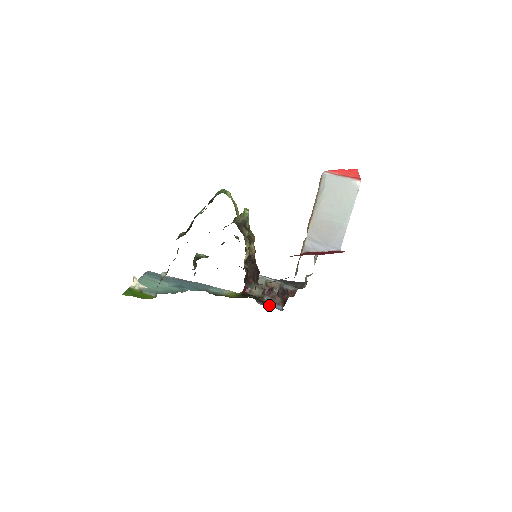
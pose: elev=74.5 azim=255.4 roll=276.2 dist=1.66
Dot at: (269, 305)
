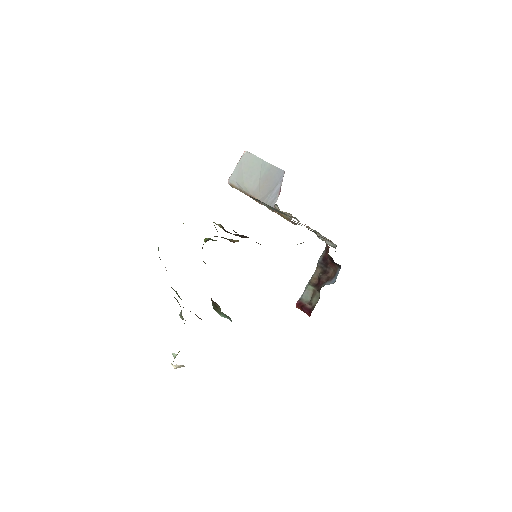
Dot at: occluded
